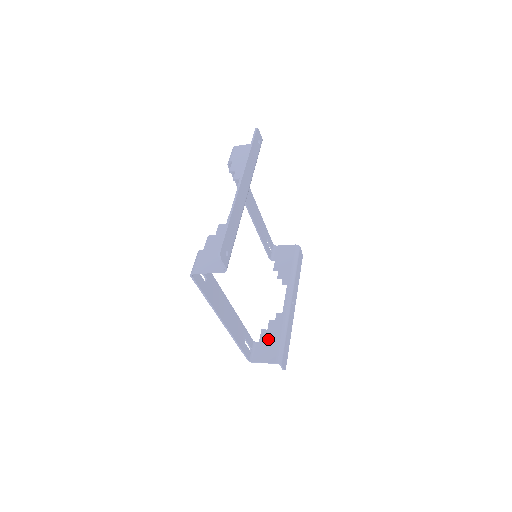
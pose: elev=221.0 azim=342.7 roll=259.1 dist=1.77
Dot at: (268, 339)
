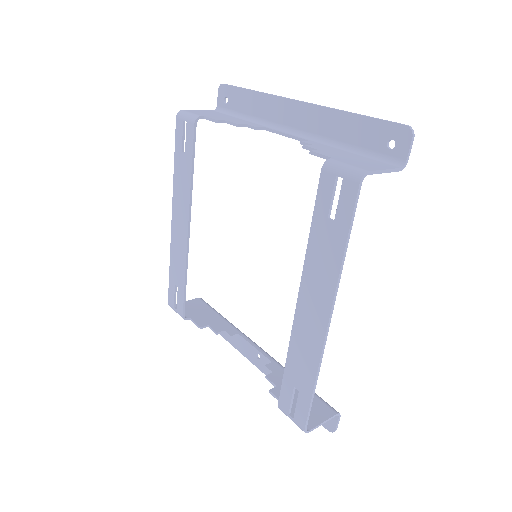
Dot at: occluded
